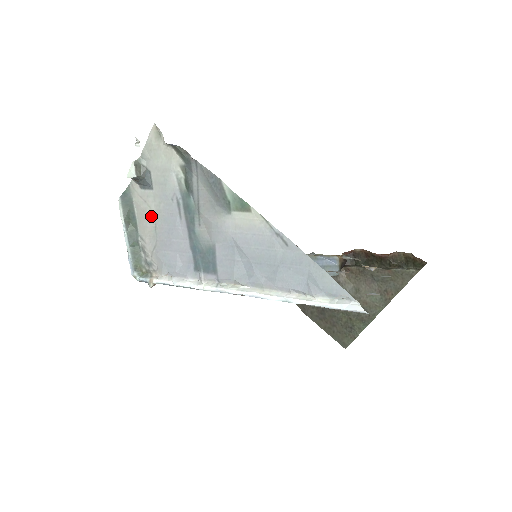
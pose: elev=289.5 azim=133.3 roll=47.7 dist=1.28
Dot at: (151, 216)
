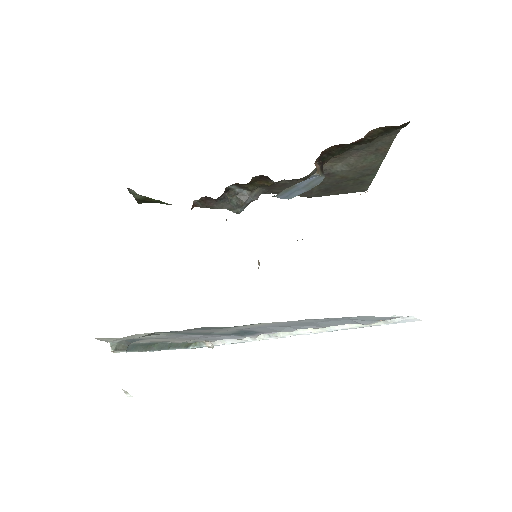
Dot at: (164, 340)
